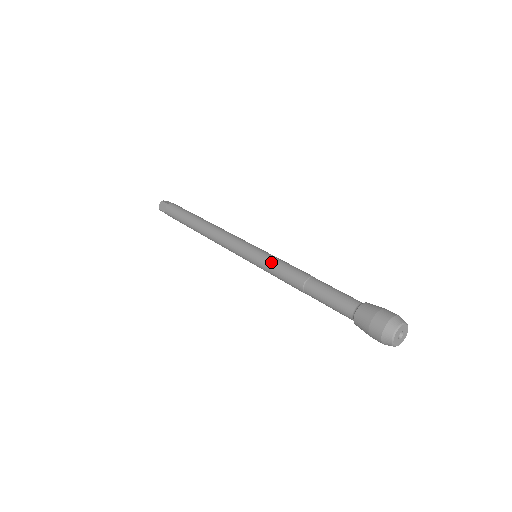
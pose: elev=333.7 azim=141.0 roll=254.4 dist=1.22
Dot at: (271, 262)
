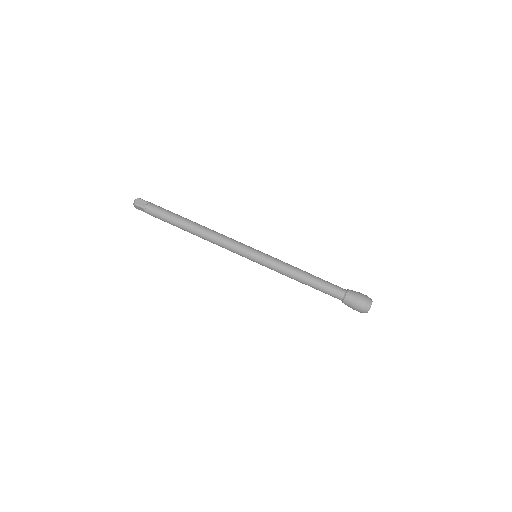
Dot at: (274, 267)
